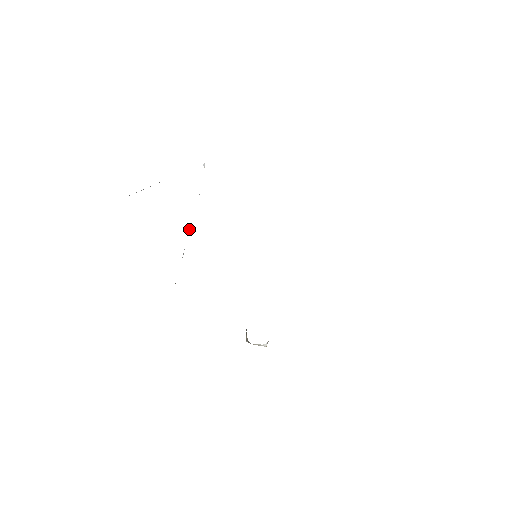
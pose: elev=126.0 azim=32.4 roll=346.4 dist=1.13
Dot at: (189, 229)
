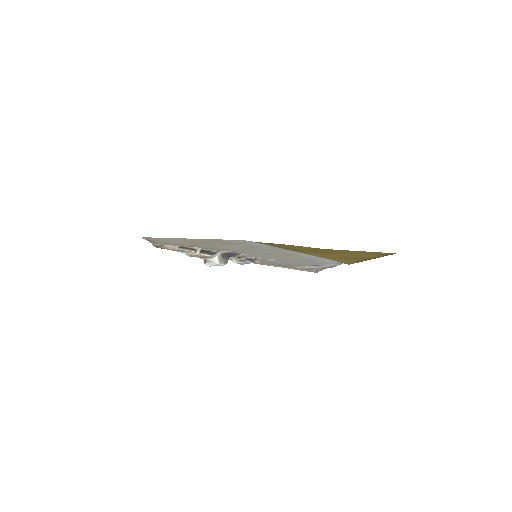
Dot at: occluded
